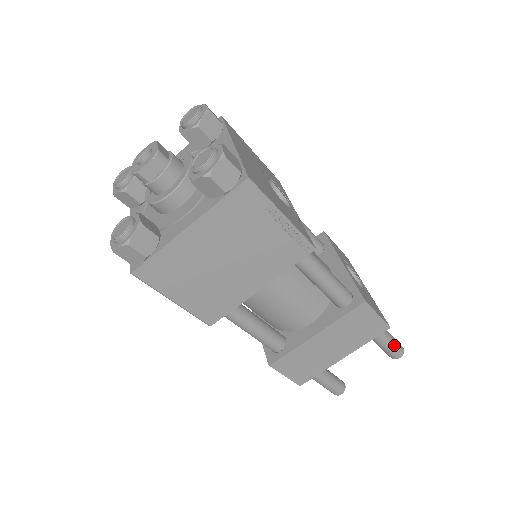
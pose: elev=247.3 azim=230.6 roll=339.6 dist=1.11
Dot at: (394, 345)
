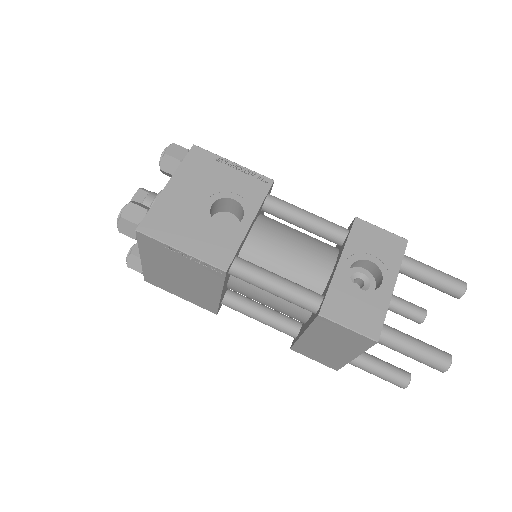
Dot at: (422, 357)
